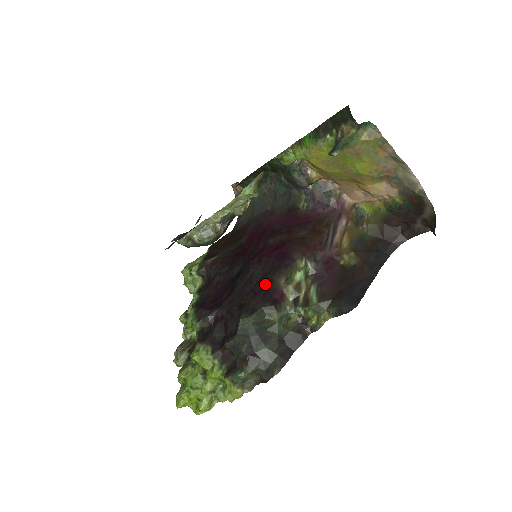
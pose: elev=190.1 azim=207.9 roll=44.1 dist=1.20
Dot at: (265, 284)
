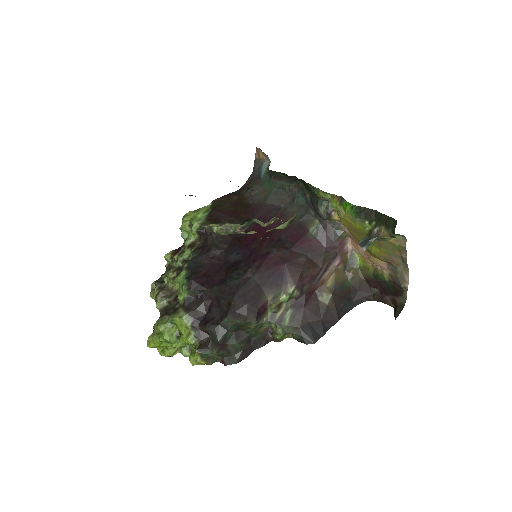
Dot at: (256, 295)
